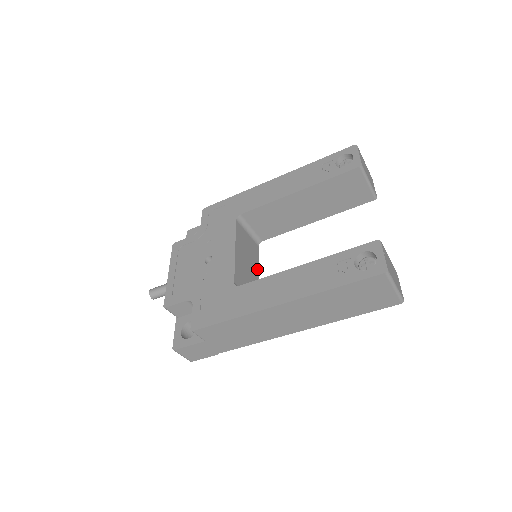
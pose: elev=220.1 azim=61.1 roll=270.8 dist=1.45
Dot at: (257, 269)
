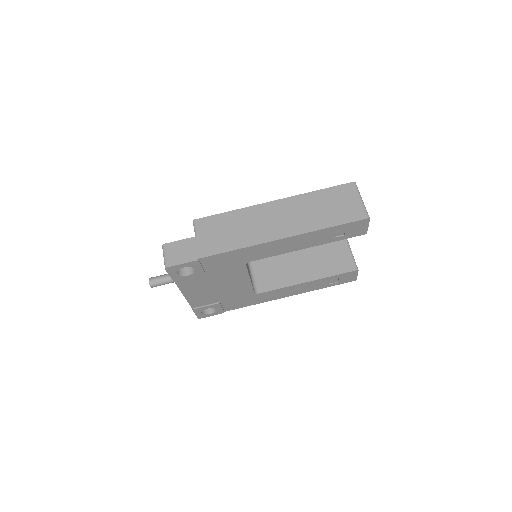
Dot at: occluded
